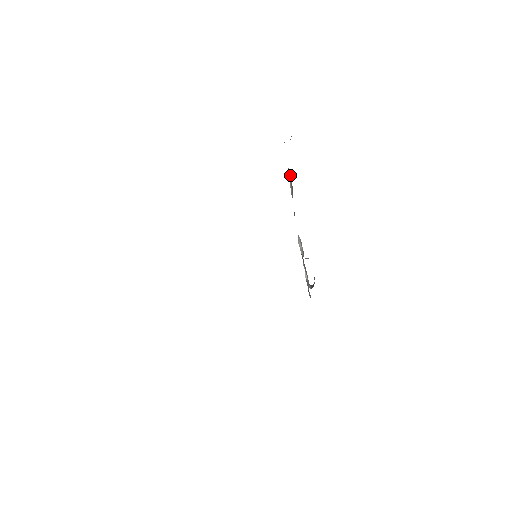
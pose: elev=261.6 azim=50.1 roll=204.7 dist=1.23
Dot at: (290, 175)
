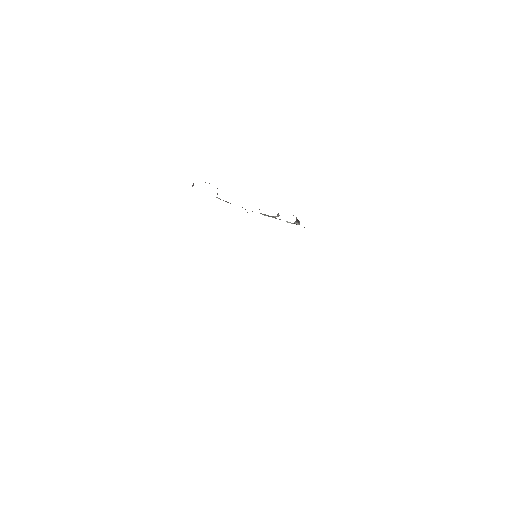
Dot at: (218, 198)
